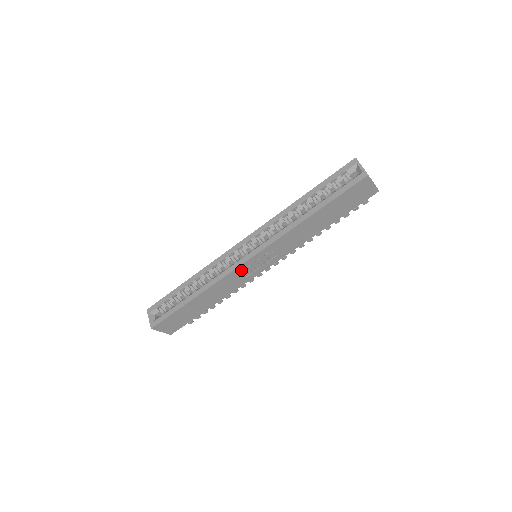
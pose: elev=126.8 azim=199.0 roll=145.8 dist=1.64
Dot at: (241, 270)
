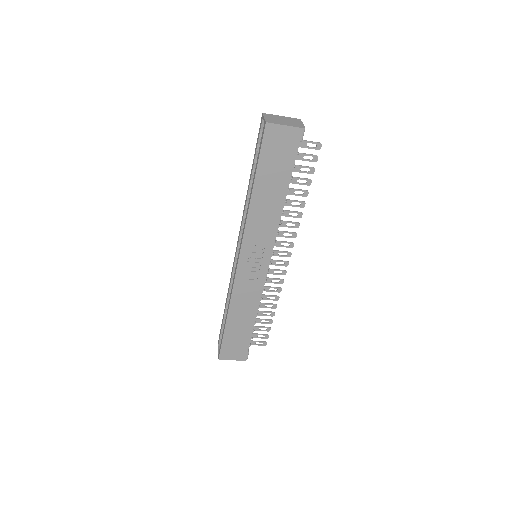
Dot at: (243, 275)
